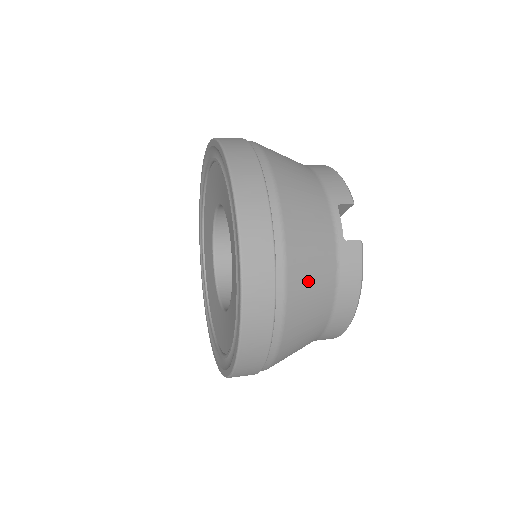
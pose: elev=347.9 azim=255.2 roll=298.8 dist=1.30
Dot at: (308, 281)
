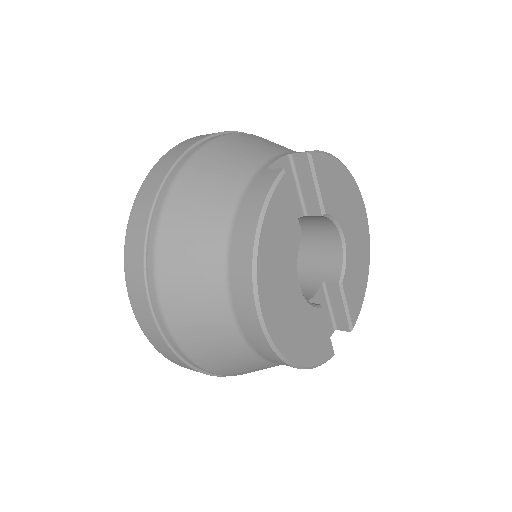
Dot at: (201, 187)
